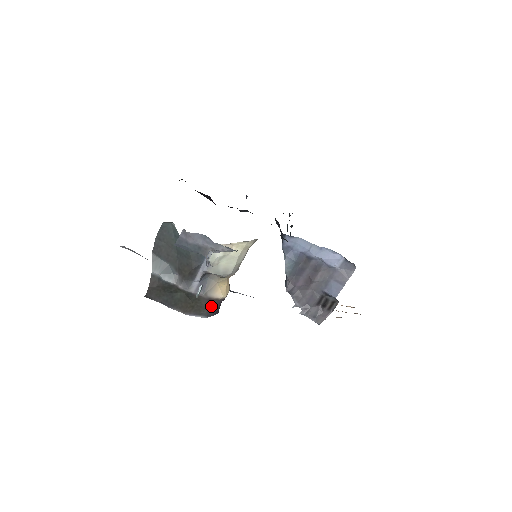
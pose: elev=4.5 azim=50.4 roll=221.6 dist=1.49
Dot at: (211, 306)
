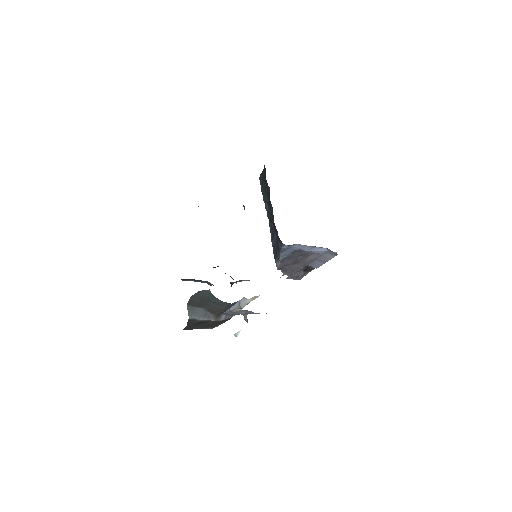
Dot at: occluded
